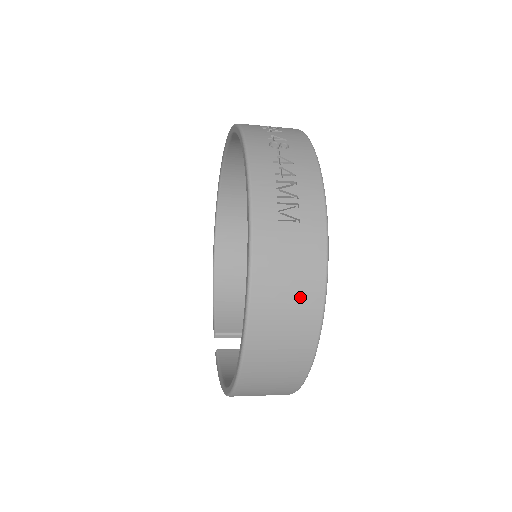
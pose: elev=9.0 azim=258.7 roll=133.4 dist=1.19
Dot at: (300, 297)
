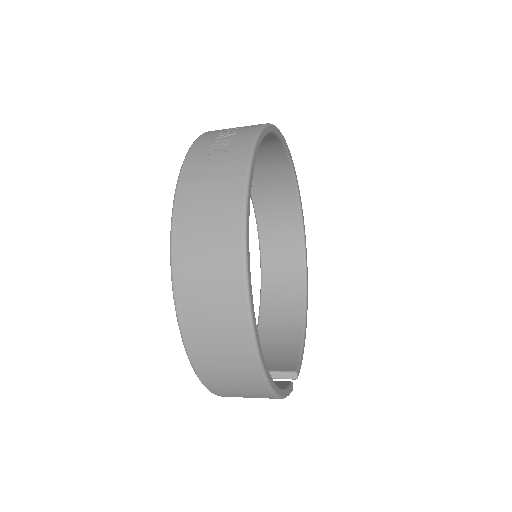
Dot at: (219, 208)
